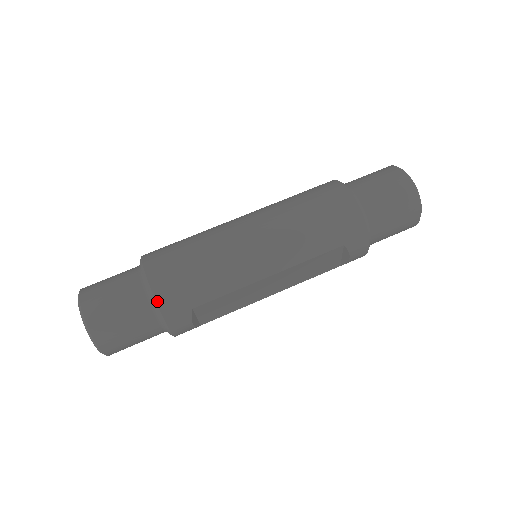
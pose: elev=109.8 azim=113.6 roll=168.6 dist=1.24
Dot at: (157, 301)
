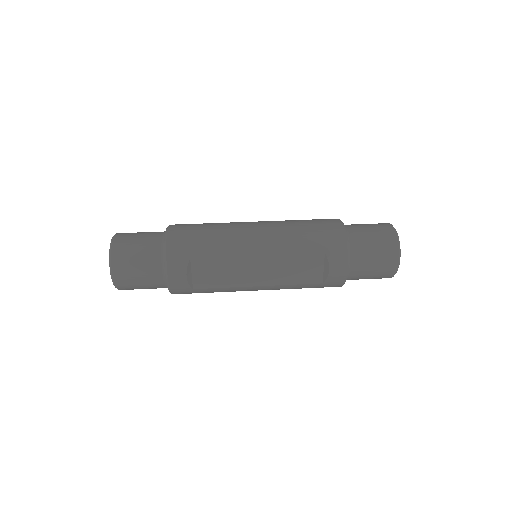
Dot at: (167, 243)
